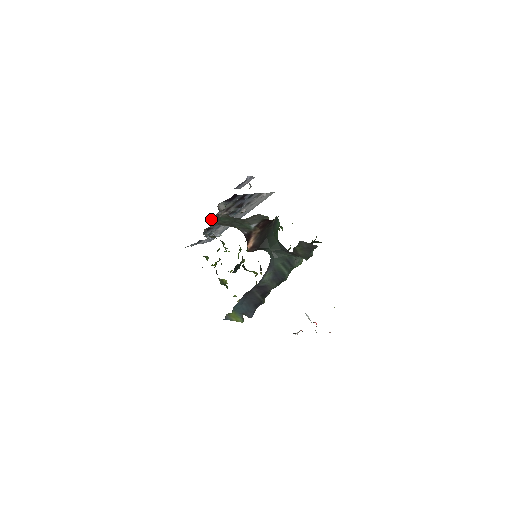
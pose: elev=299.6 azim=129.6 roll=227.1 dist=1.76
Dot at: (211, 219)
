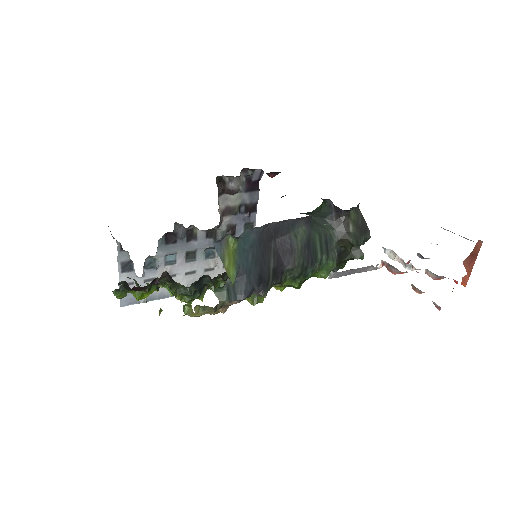
Dot at: occluded
